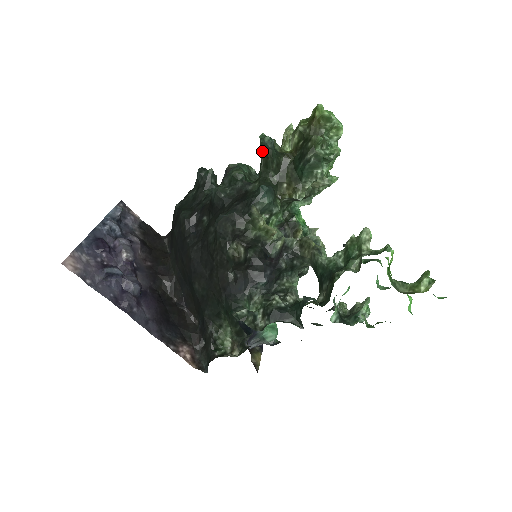
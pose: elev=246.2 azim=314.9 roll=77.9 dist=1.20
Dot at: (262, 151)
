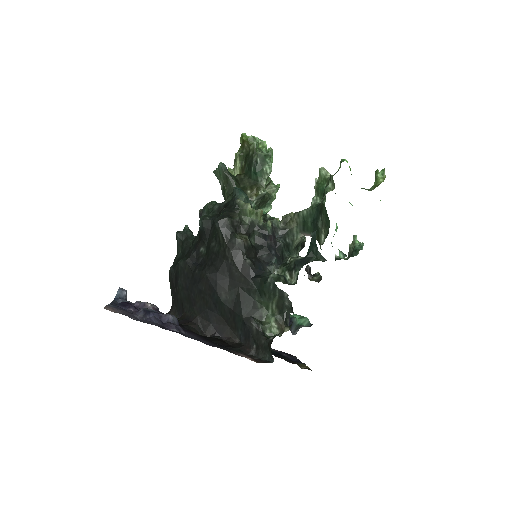
Dot at: (221, 178)
